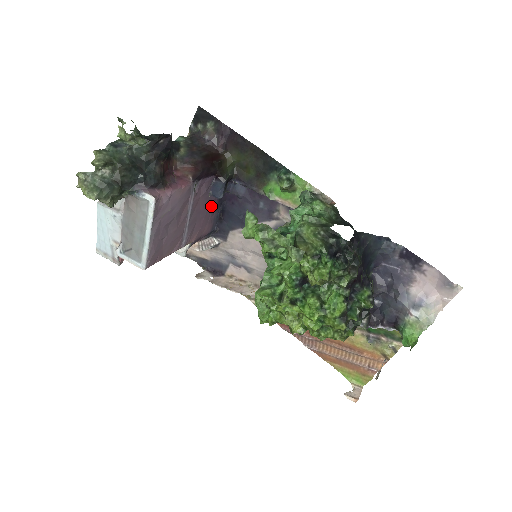
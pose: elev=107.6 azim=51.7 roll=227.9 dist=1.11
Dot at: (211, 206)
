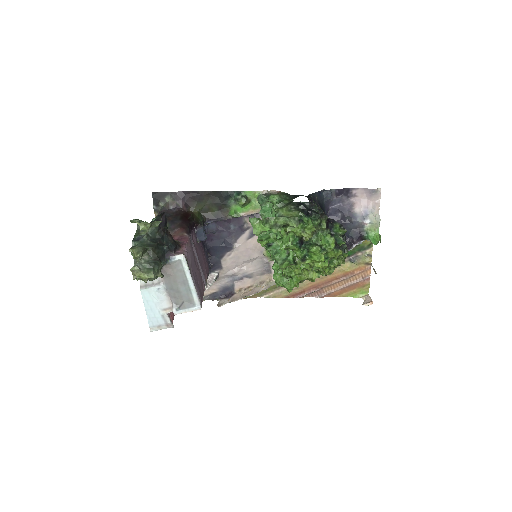
Dot at: (201, 250)
